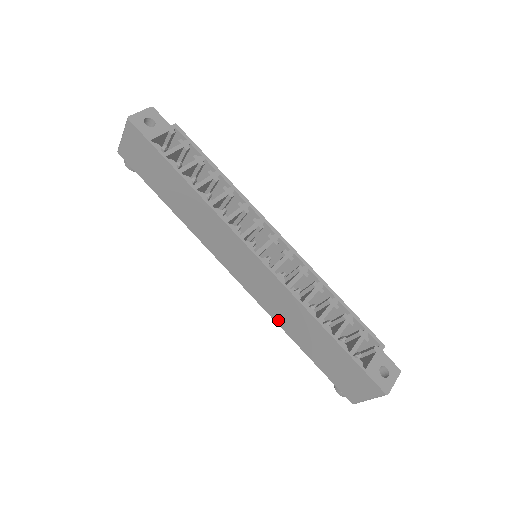
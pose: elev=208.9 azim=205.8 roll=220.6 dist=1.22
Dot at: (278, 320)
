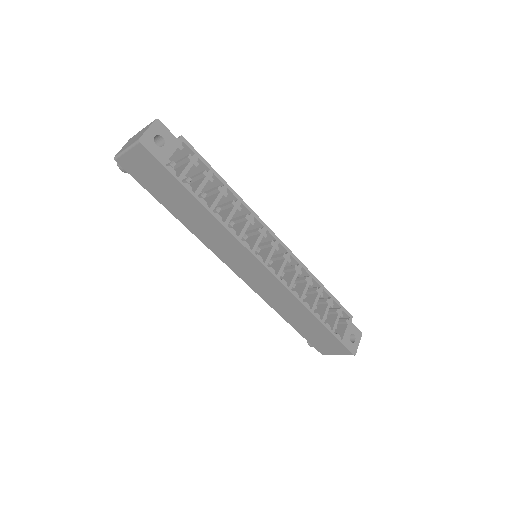
Dot at: (271, 304)
